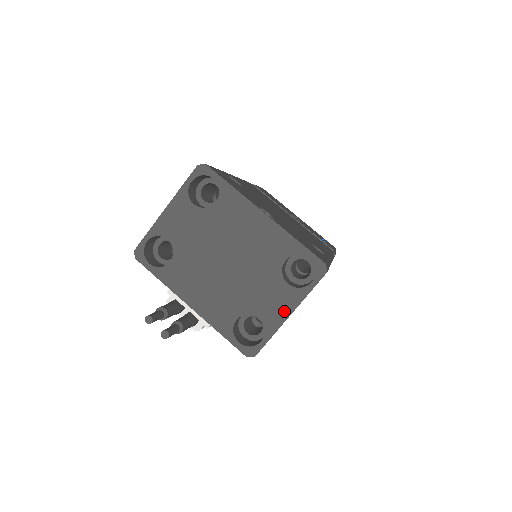
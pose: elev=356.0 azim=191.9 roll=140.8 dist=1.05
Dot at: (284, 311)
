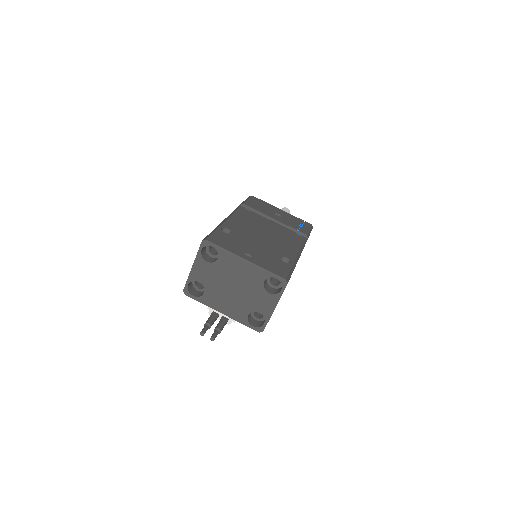
Dot at: (271, 307)
